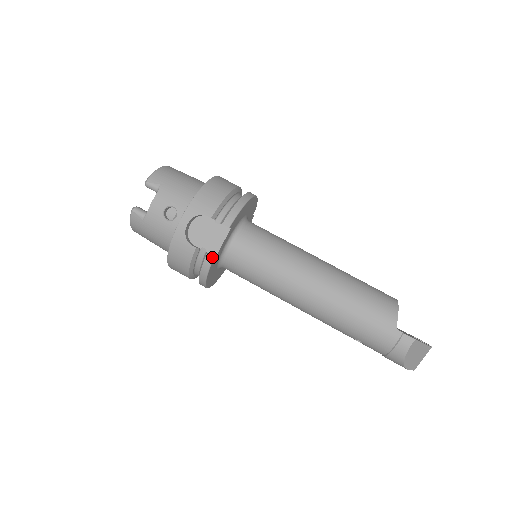
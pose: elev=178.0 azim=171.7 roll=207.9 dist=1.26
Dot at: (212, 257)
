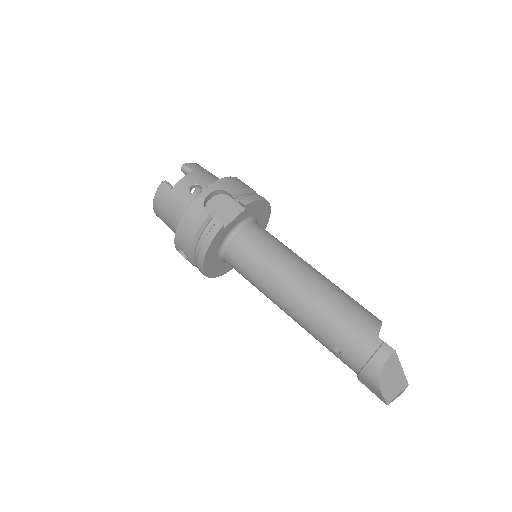
Dot at: (222, 224)
